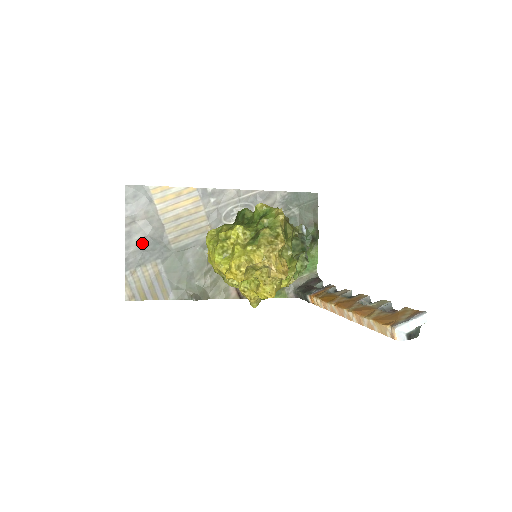
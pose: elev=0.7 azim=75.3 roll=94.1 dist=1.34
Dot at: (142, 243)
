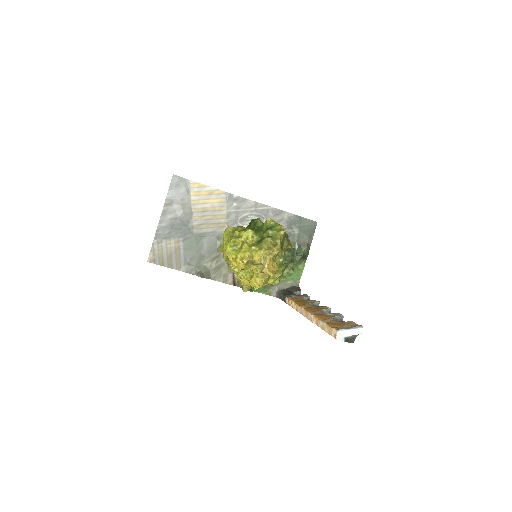
Dot at: (172, 222)
